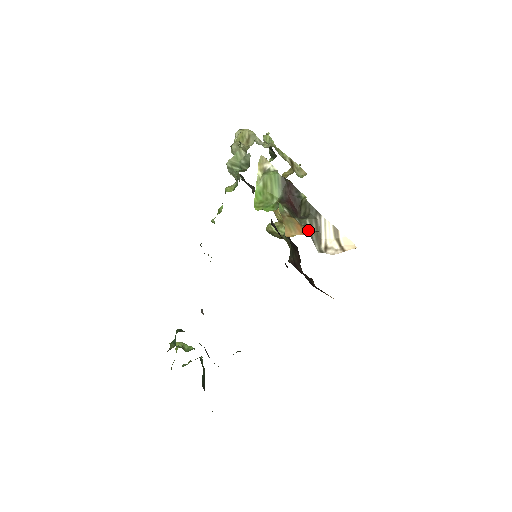
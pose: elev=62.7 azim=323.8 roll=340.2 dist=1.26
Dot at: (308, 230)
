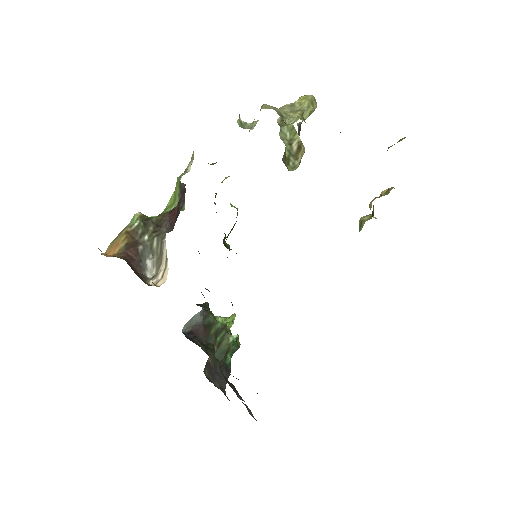
Dot at: (121, 252)
